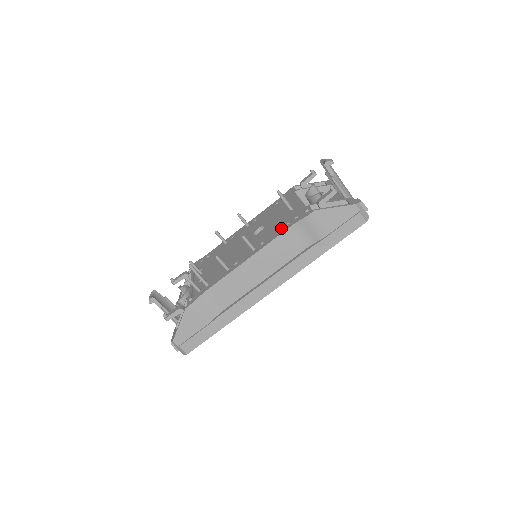
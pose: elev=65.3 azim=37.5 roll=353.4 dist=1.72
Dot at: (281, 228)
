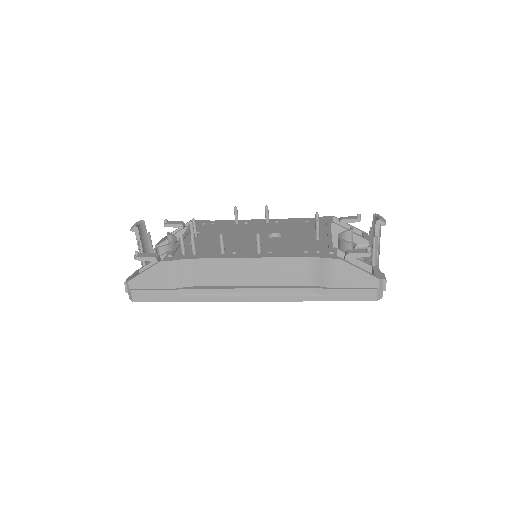
Dot at: (297, 251)
